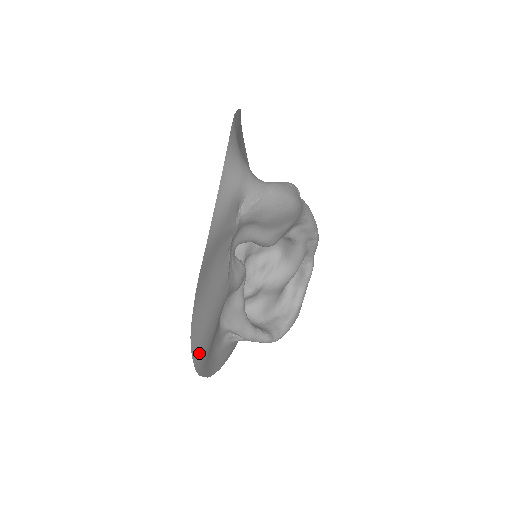
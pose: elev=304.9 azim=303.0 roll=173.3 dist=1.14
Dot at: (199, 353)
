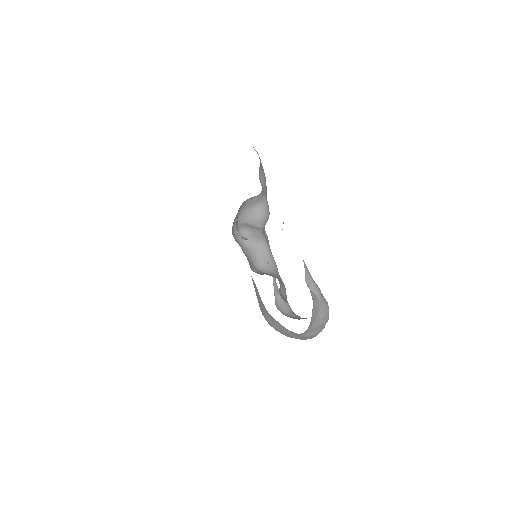
Dot at: occluded
